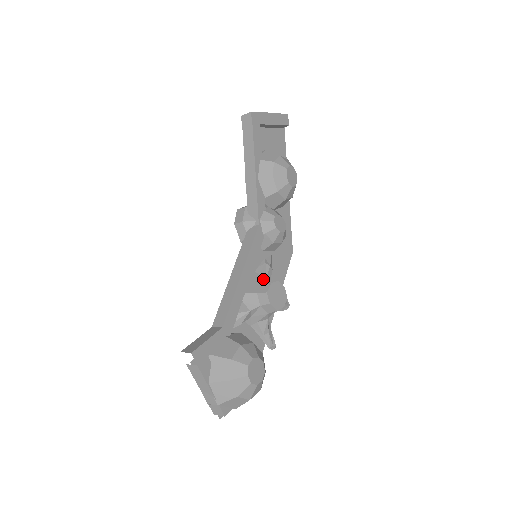
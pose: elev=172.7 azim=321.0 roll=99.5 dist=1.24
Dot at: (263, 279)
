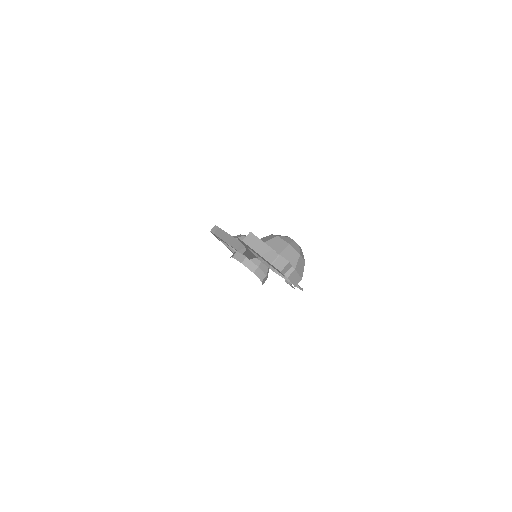
Dot at: occluded
